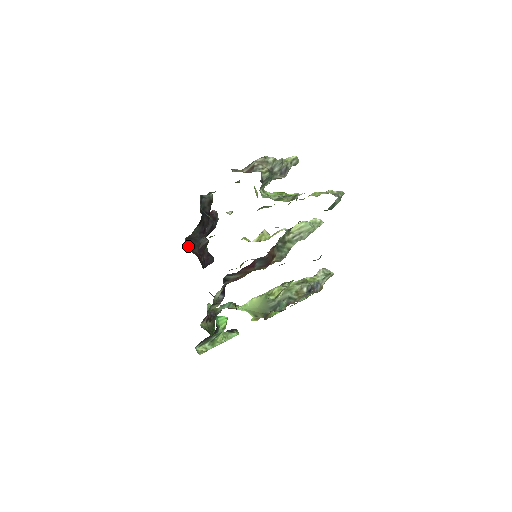
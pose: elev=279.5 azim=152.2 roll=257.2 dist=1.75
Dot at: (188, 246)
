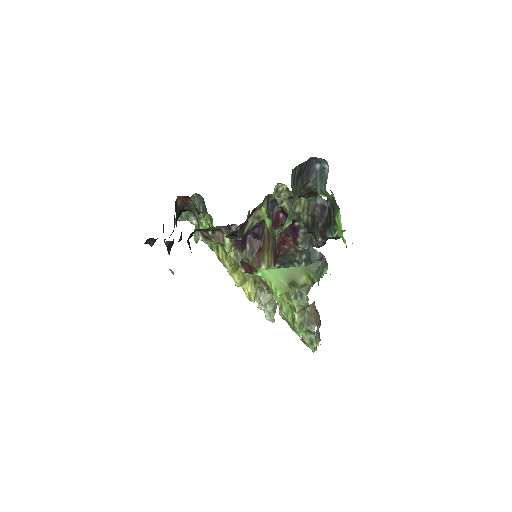
Dot at: occluded
